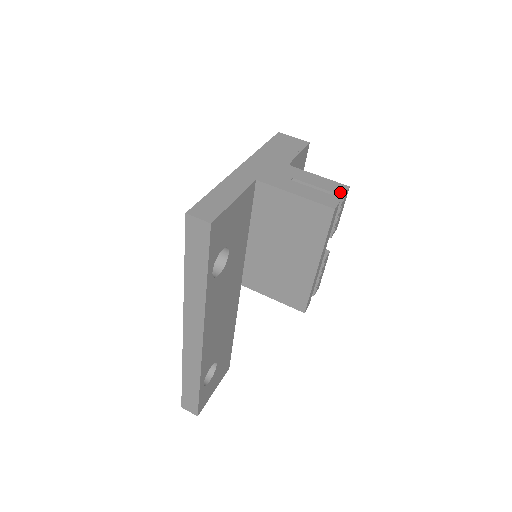
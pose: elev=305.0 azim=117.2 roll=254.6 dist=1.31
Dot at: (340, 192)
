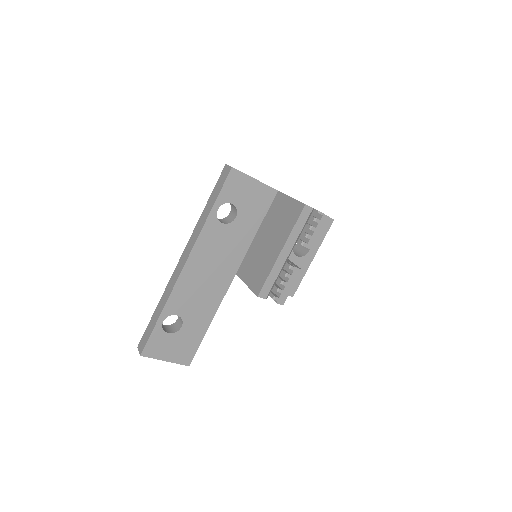
Dot at: occluded
